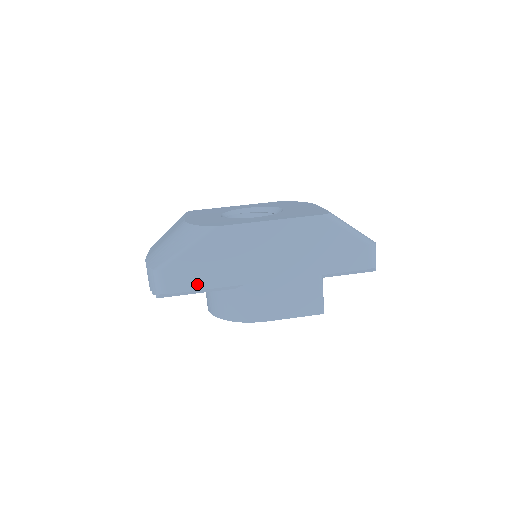
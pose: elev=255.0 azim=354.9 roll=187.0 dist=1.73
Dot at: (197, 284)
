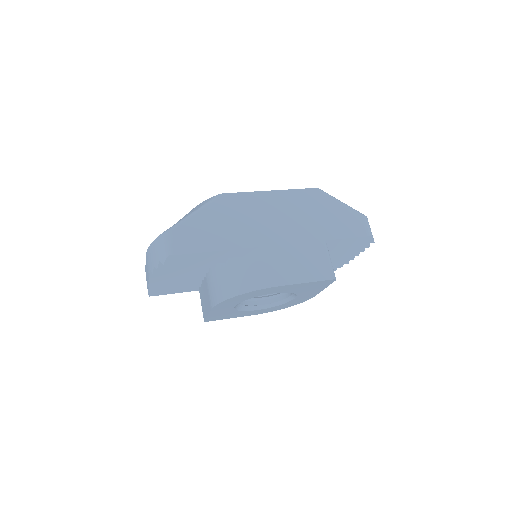
Dot at: (206, 246)
